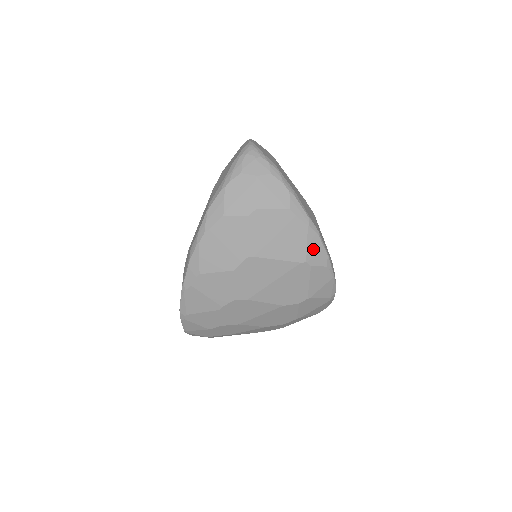
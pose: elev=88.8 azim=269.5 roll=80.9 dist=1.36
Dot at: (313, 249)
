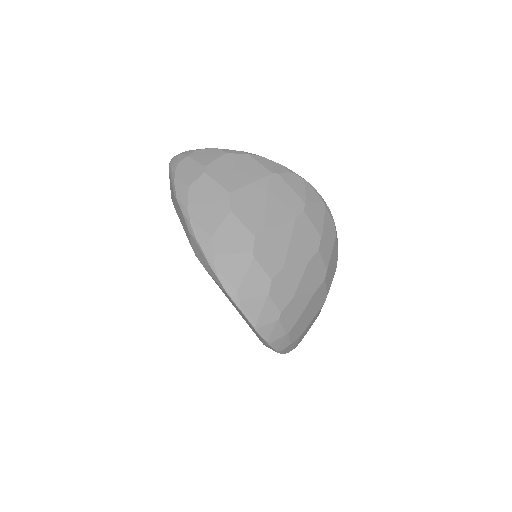
Dot at: (268, 165)
